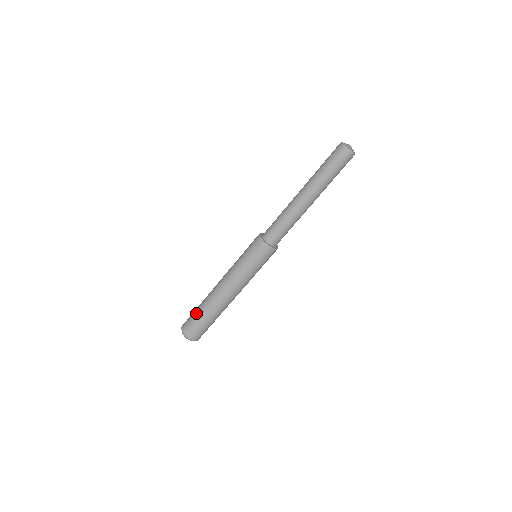
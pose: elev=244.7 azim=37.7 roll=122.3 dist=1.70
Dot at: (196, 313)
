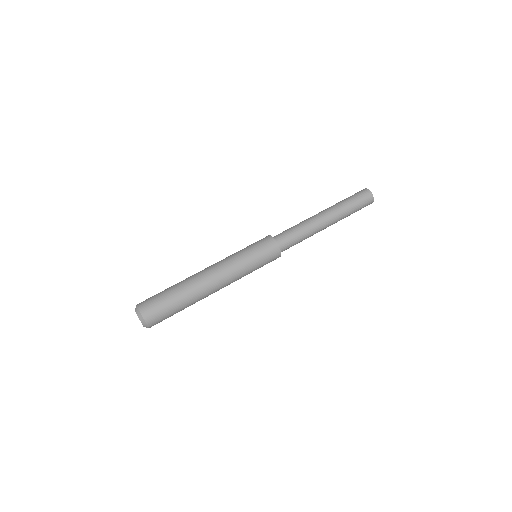
Dot at: occluded
